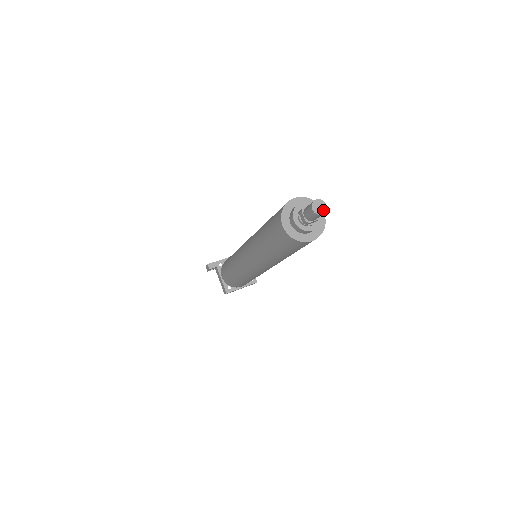
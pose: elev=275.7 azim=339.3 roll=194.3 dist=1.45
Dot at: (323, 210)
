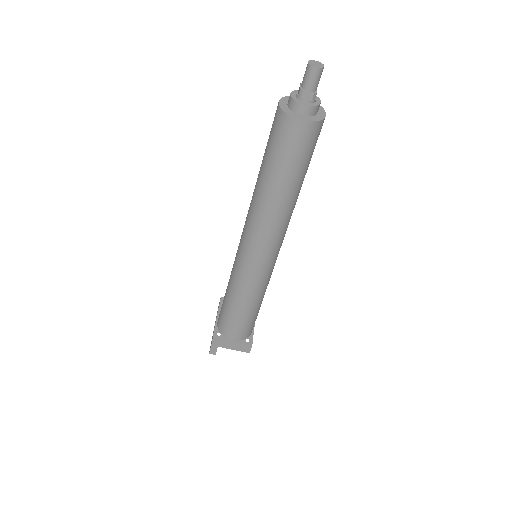
Dot at: (320, 64)
